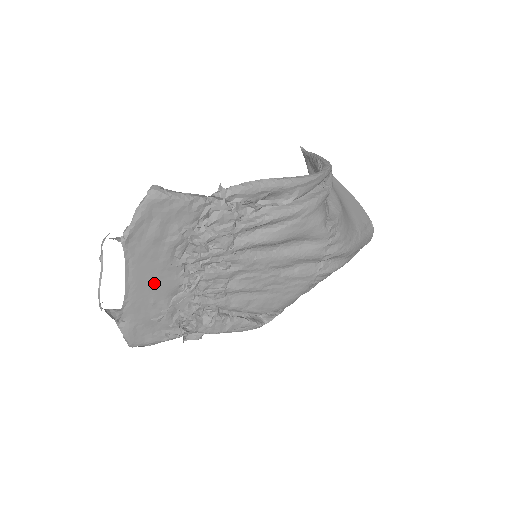
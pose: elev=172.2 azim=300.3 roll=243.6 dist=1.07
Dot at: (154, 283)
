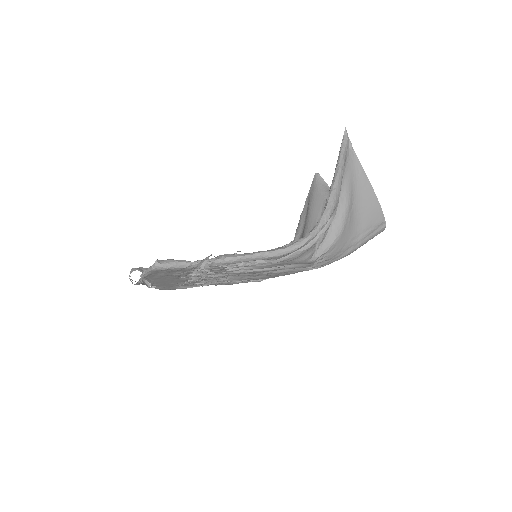
Dot at: (170, 281)
